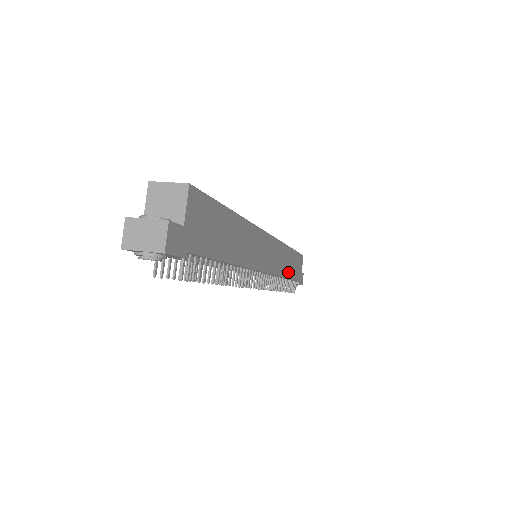
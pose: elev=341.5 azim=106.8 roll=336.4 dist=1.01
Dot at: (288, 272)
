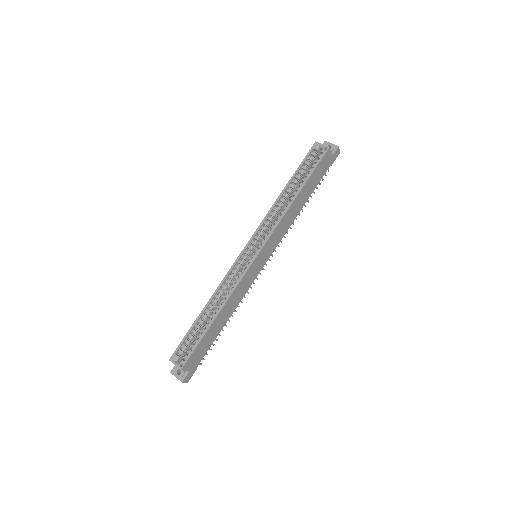
Dot at: (301, 205)
